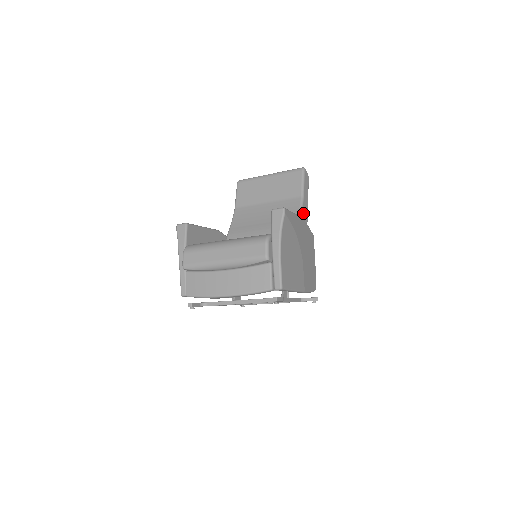
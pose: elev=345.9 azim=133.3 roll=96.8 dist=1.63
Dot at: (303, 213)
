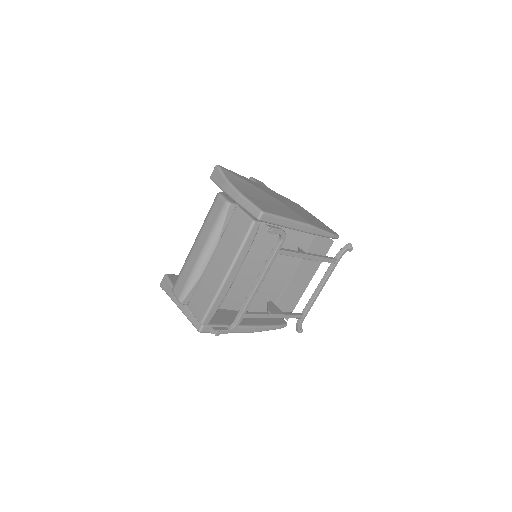
Dot at: occluded
